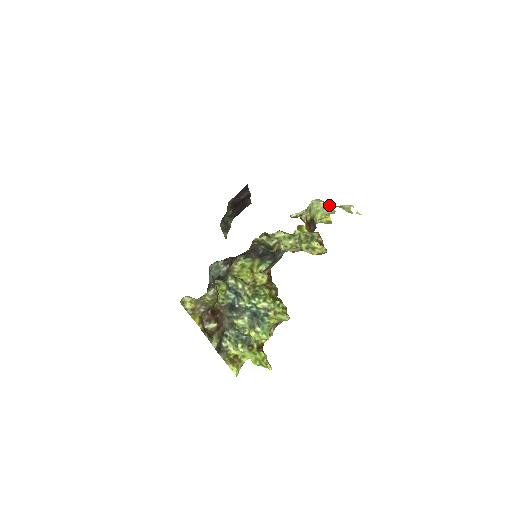
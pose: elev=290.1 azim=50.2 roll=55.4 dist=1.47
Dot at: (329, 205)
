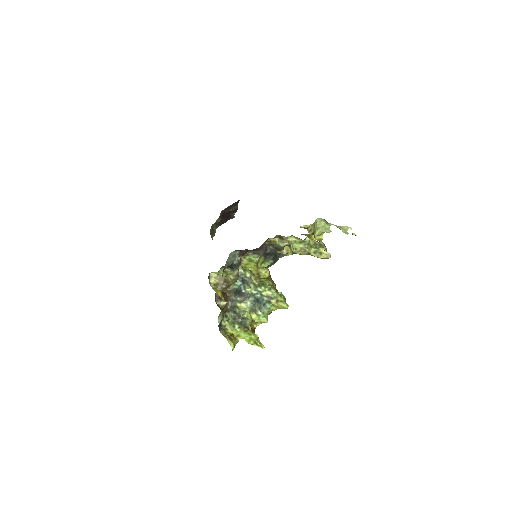
Dot at: (328, 225)
